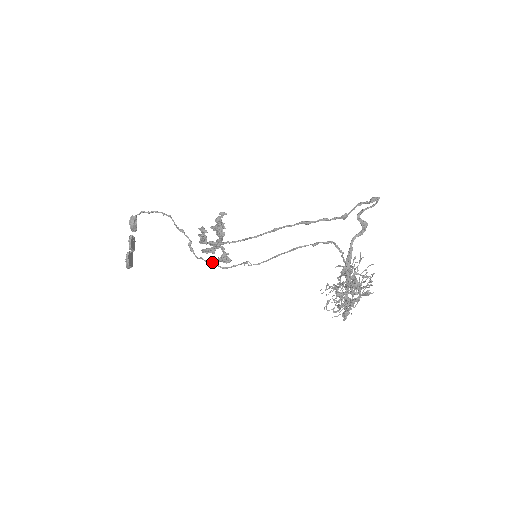
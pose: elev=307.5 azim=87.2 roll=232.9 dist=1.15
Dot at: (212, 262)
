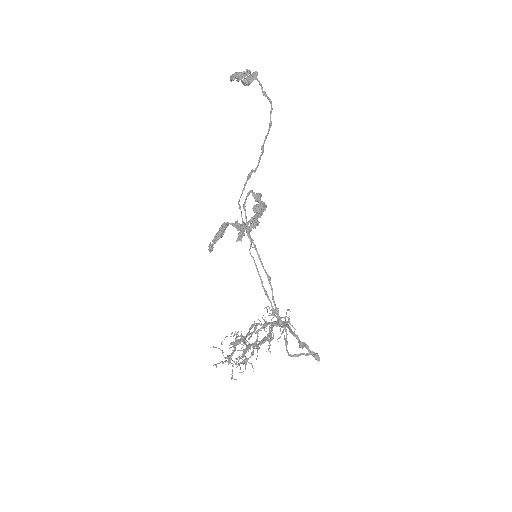
Dot at: (241, 212)
